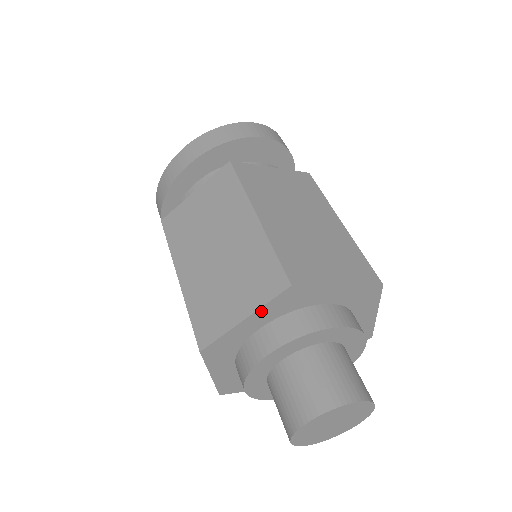
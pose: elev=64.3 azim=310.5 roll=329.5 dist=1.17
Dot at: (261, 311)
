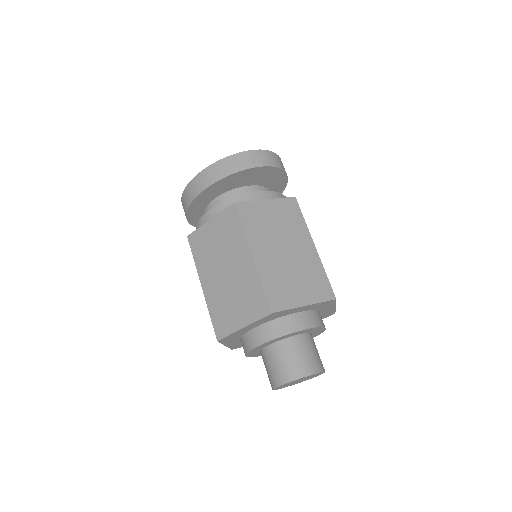
Dot at: (254, 323)
